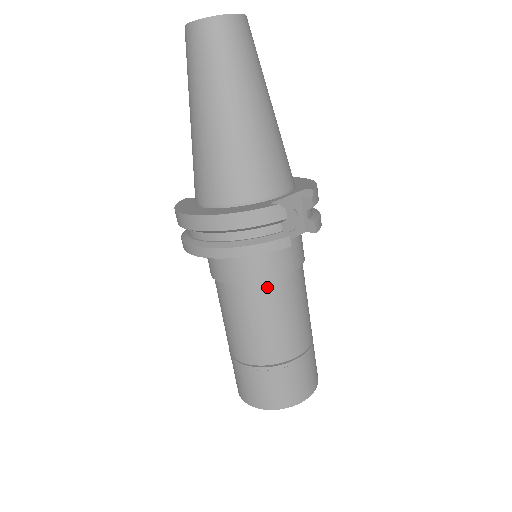
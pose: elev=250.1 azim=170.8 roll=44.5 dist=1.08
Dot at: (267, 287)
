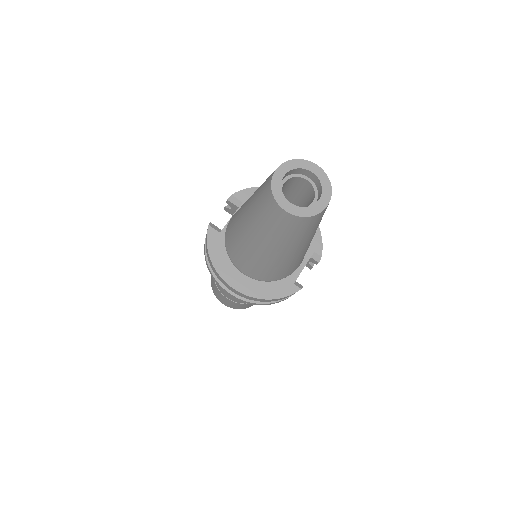
Dot at: occluded
